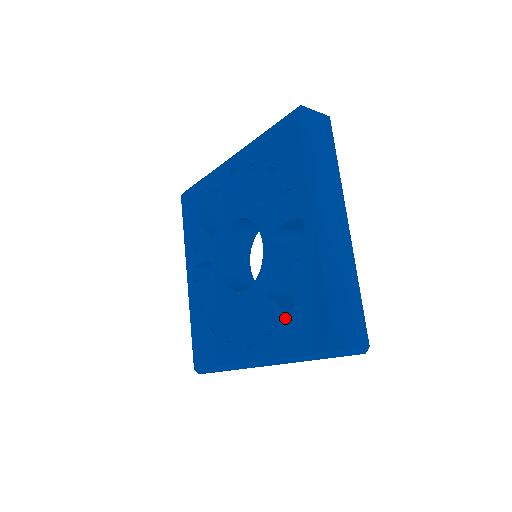
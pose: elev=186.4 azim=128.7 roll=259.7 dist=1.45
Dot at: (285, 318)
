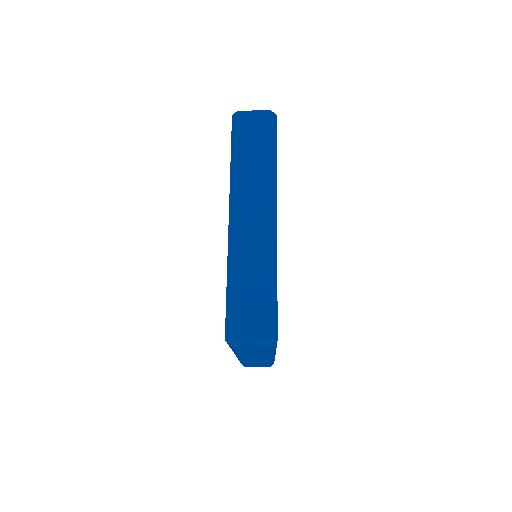
Dot at: occluded
